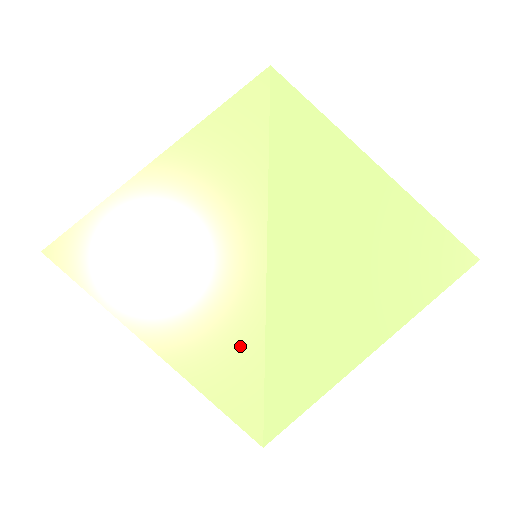
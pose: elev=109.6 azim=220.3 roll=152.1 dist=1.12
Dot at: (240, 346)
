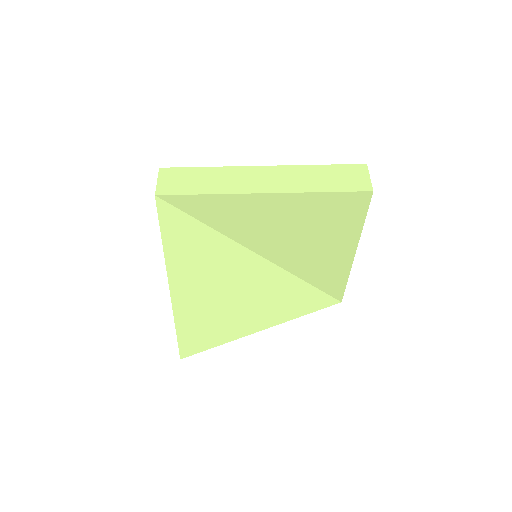
Dot at: (293, 292)
